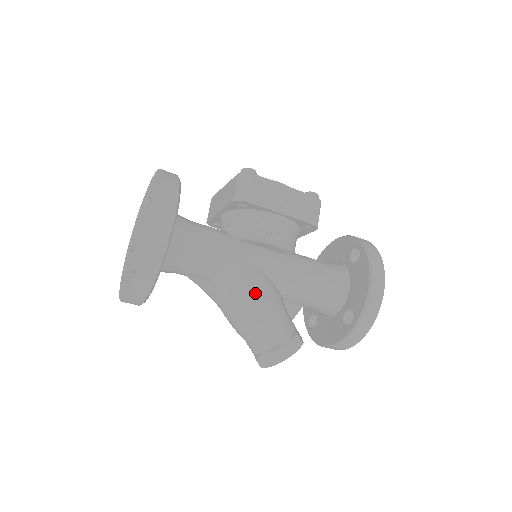
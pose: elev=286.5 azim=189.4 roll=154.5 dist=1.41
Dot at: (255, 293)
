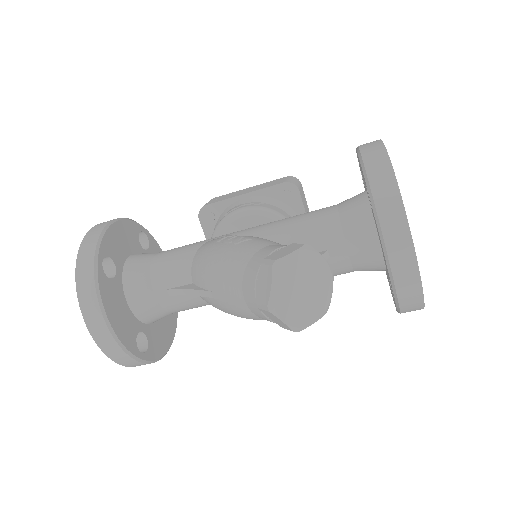
Dot at: (224, 241)
